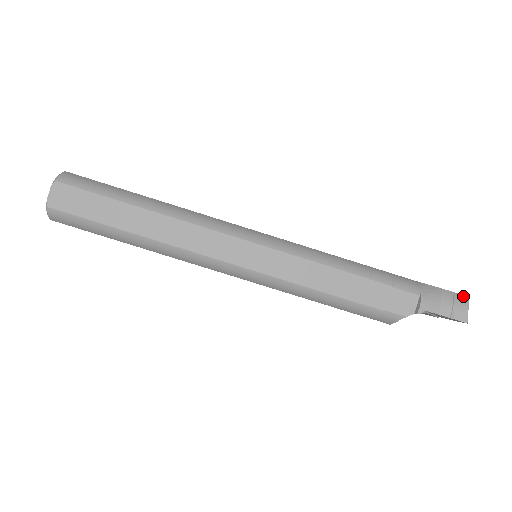
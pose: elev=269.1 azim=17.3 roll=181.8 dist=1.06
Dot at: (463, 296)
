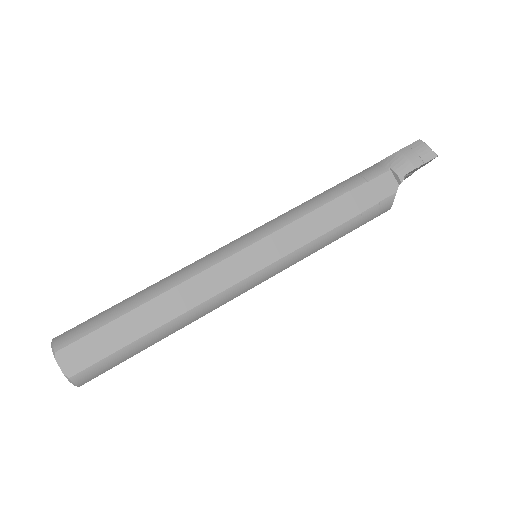
Dot at: (416, 142)
